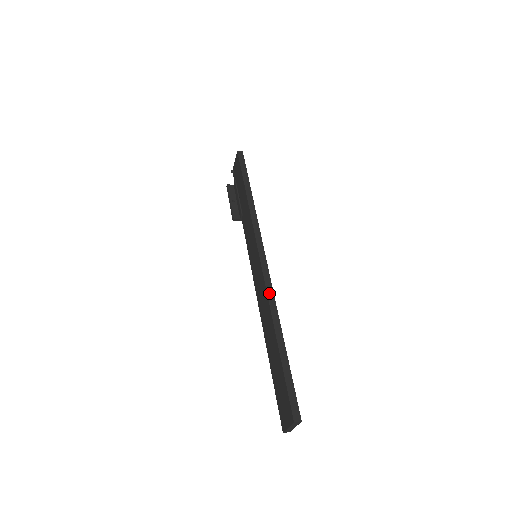
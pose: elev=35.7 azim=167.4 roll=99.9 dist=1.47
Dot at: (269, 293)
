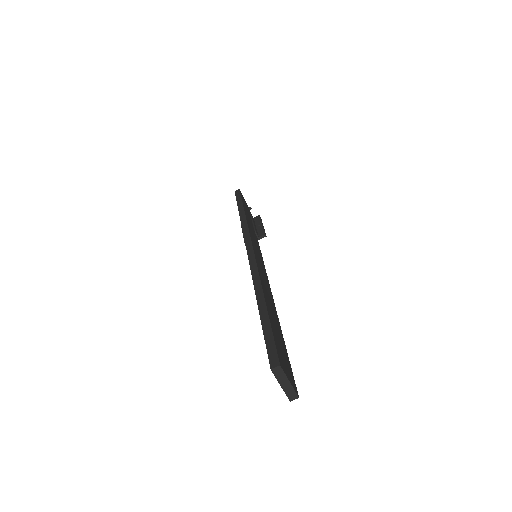
Dot at: (253, 271)
